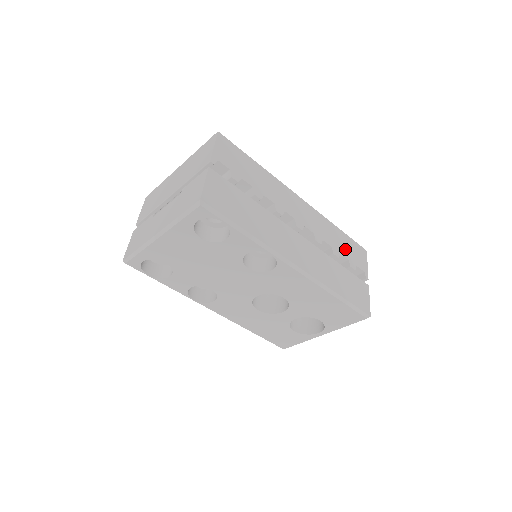
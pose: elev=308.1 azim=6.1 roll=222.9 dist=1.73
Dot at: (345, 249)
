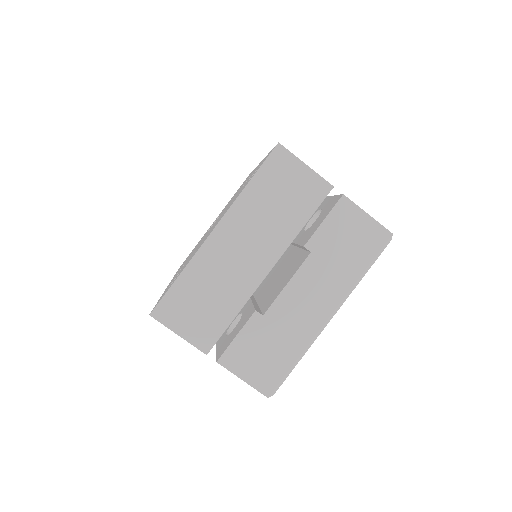
Dot at: occluded
